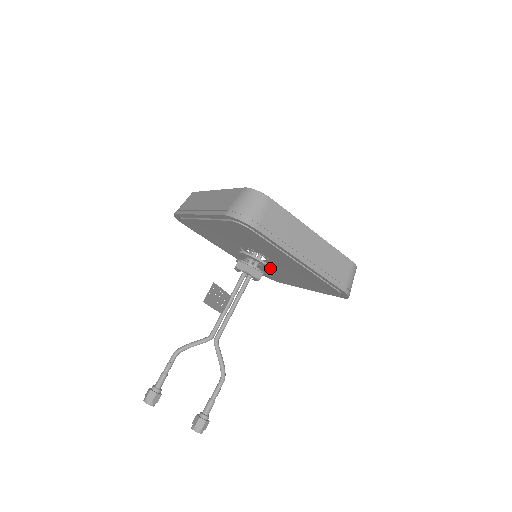
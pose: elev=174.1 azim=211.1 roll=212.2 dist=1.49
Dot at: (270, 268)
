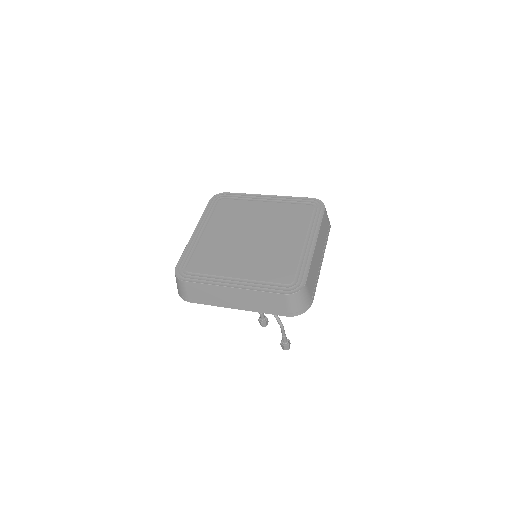
Dot at: occluded
